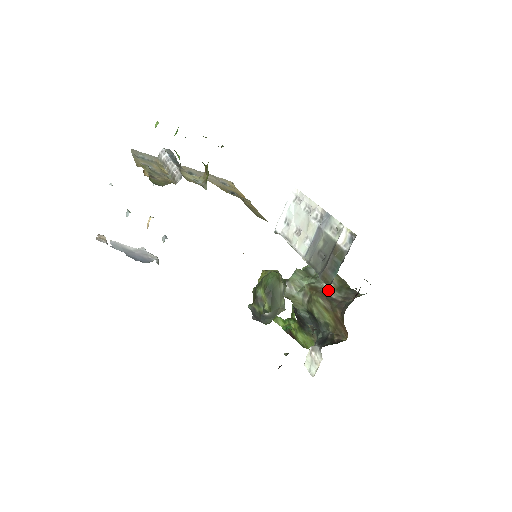
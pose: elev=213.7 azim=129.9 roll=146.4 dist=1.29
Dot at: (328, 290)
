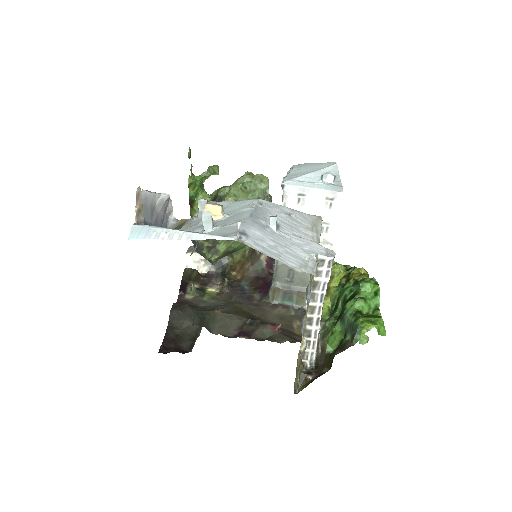
Dot at: occluded
